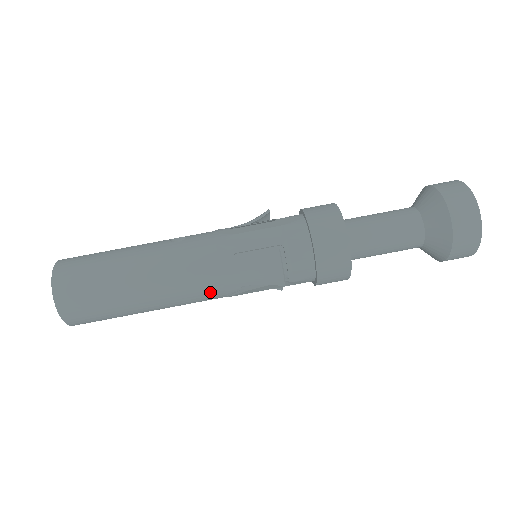
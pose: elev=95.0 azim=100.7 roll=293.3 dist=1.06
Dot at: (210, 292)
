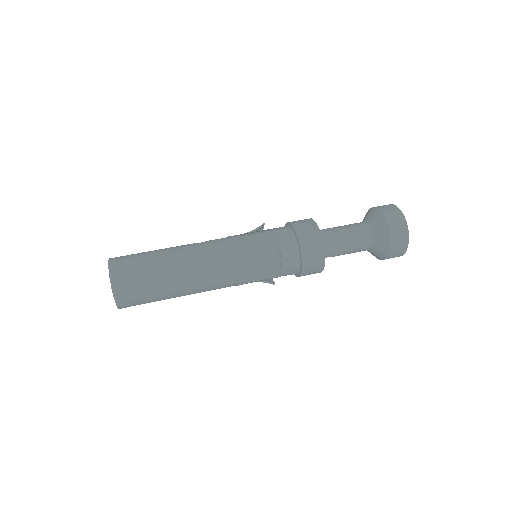
Dot at: (226, 276)
